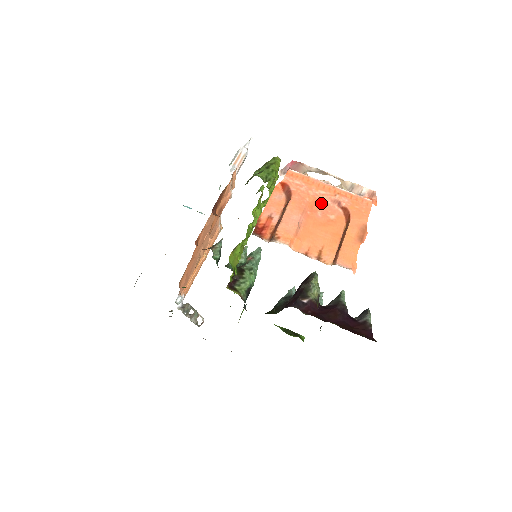
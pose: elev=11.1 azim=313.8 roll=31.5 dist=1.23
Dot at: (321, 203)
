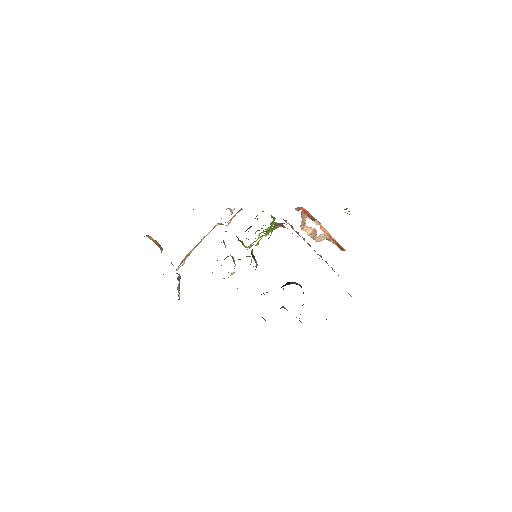
Dot at: (323, 230)
